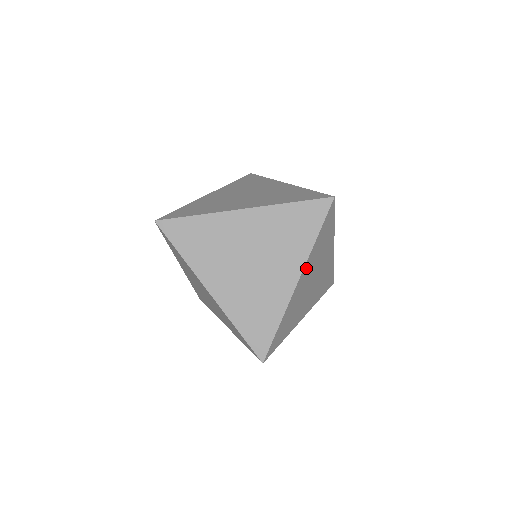
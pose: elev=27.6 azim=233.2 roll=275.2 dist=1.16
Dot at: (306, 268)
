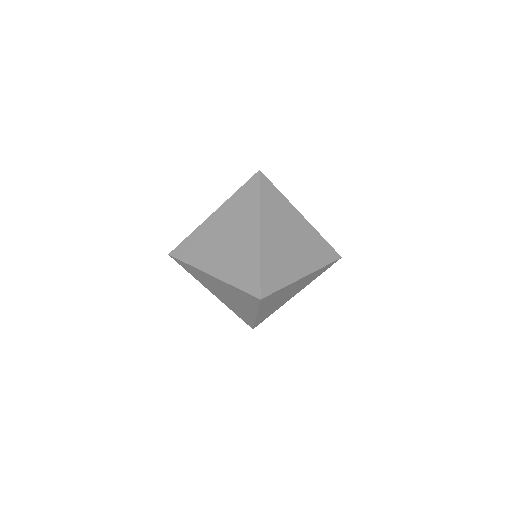
Dot at: (265, 222)
